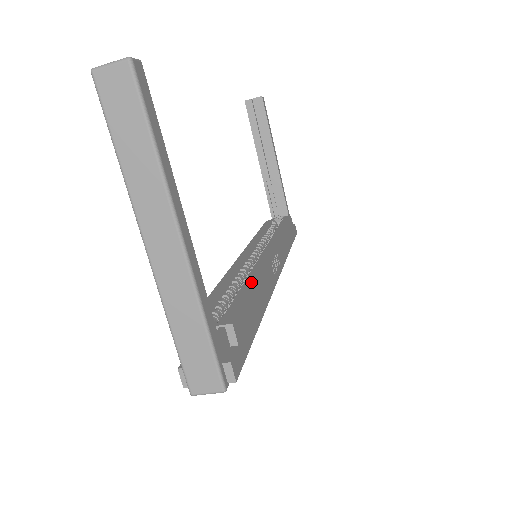
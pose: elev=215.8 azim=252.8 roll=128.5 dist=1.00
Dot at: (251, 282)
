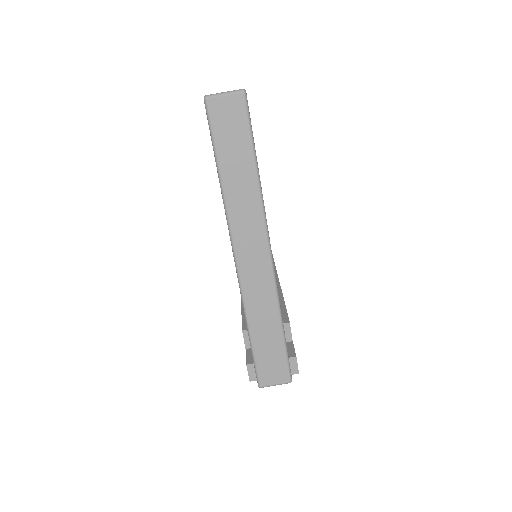
Dot at: occluded
